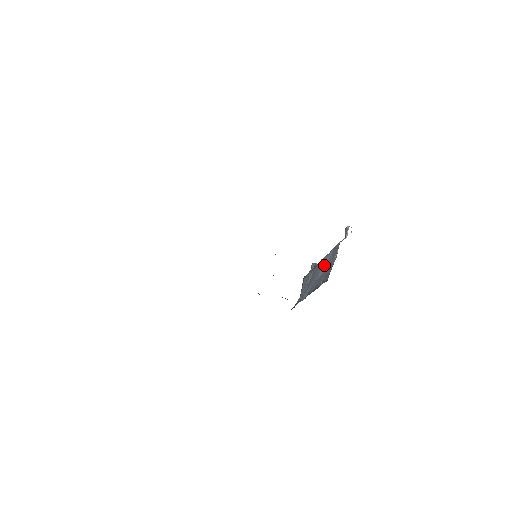
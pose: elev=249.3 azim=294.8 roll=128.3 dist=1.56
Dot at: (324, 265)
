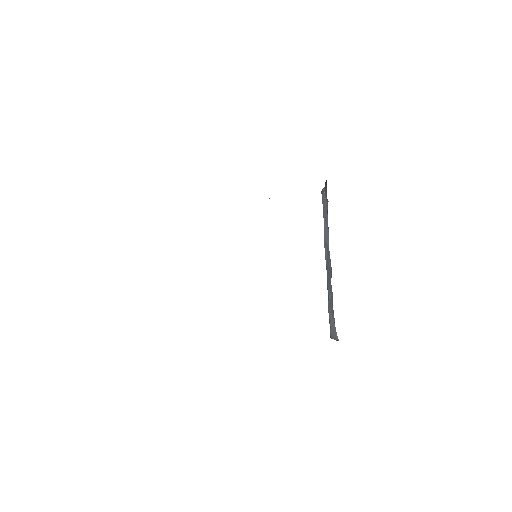
Dot at: (326, 231)
